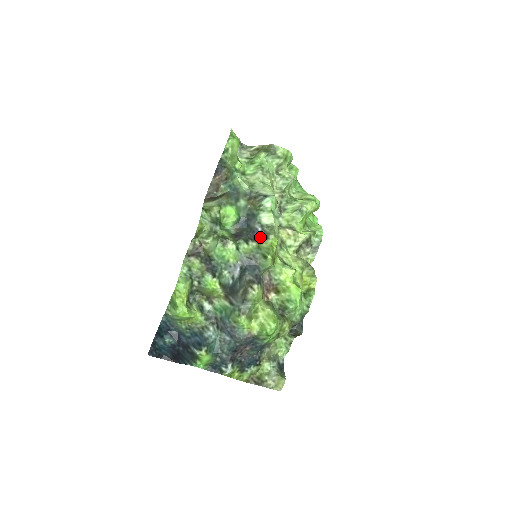
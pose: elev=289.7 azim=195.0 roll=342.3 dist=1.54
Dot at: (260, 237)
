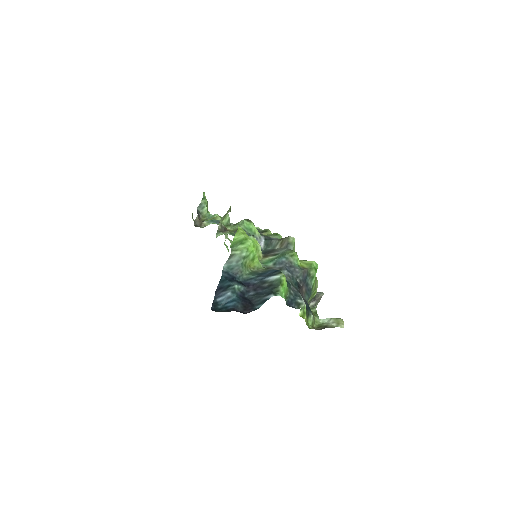
Dot at: (260, 233)
